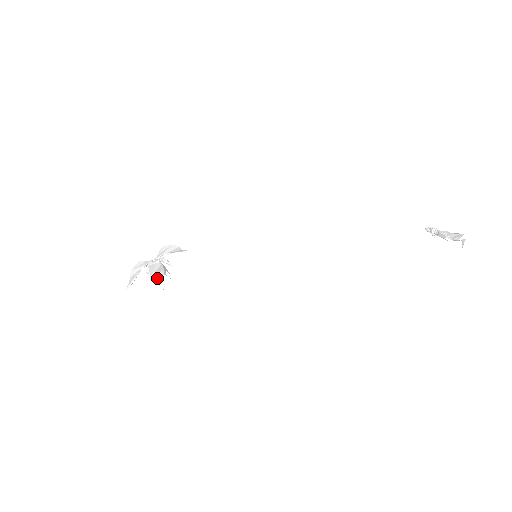
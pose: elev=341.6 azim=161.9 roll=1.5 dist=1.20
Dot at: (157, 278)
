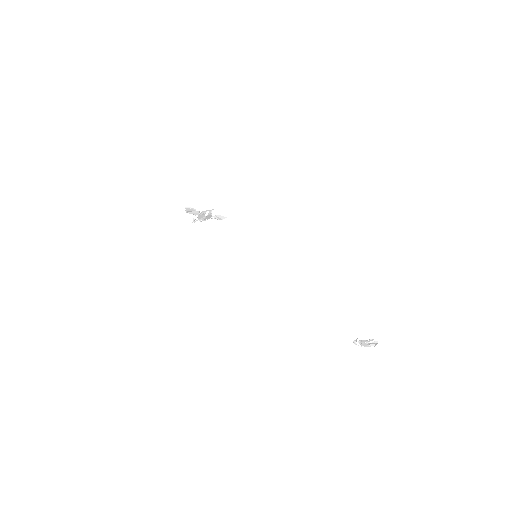
Dot at: (206, 211)
